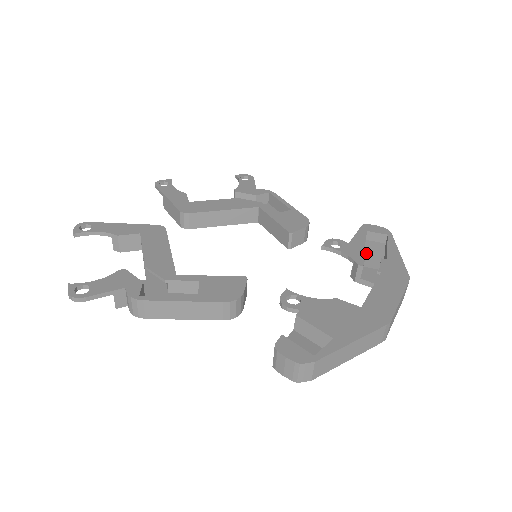
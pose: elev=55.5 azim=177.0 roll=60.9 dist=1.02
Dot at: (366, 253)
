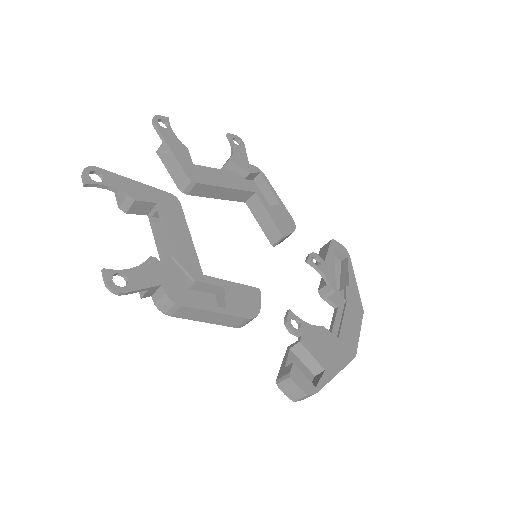
Dot at: occluded
